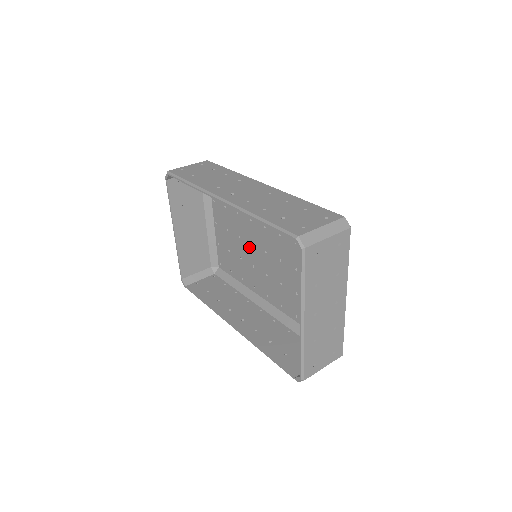
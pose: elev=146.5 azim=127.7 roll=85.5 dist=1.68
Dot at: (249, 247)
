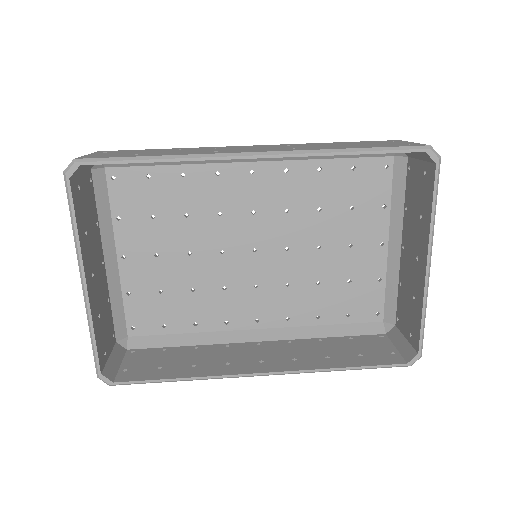
Dot at: (215, 261)
